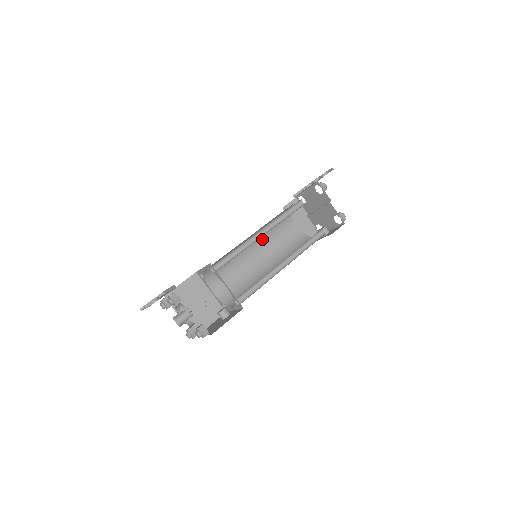
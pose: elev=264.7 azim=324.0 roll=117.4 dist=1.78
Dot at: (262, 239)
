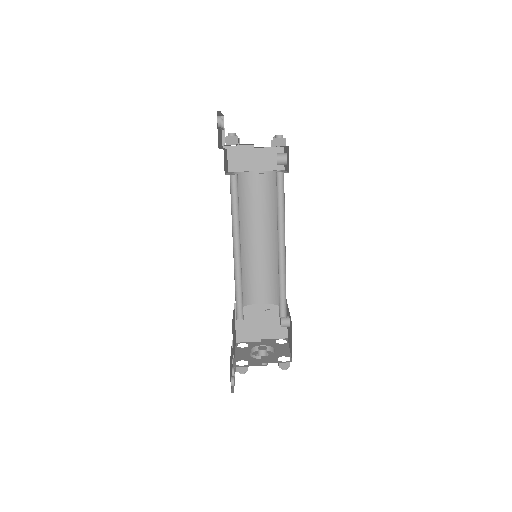
Dot at: (245, 223)
